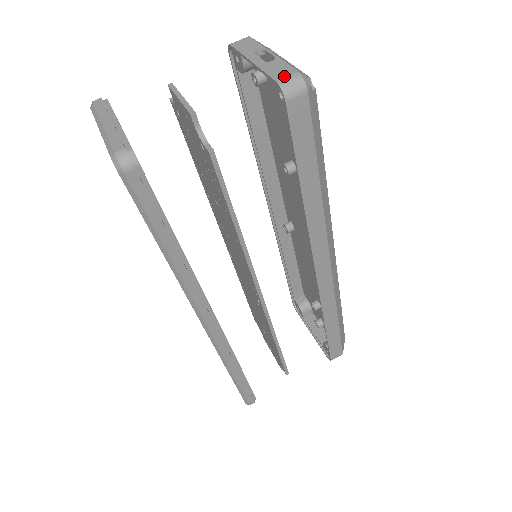
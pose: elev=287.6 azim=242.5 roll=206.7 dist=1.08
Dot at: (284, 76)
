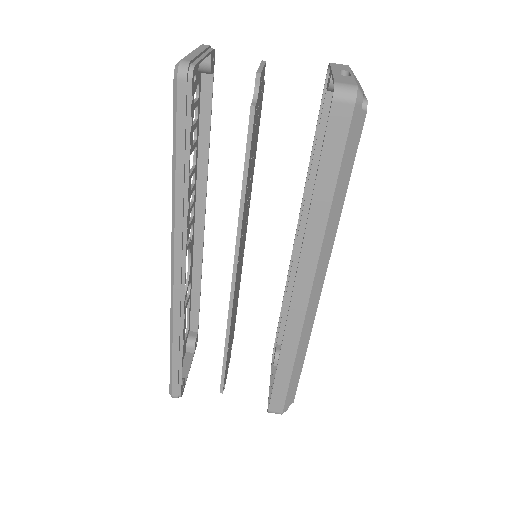
Dot at: (344, 82)
